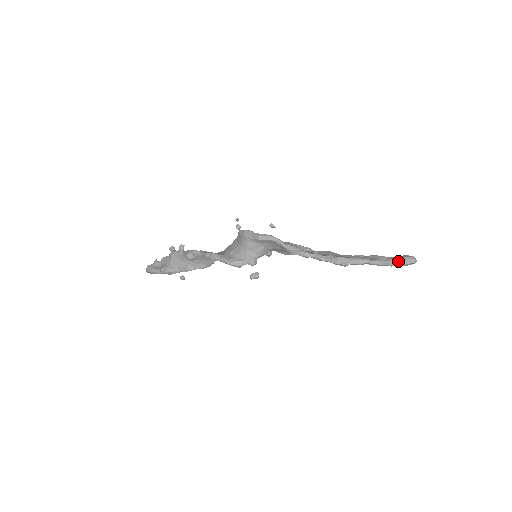
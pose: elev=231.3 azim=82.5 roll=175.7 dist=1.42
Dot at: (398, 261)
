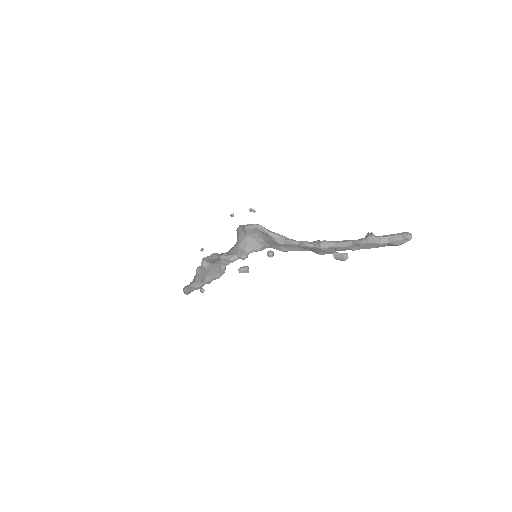
Dot at: (388, 238)
